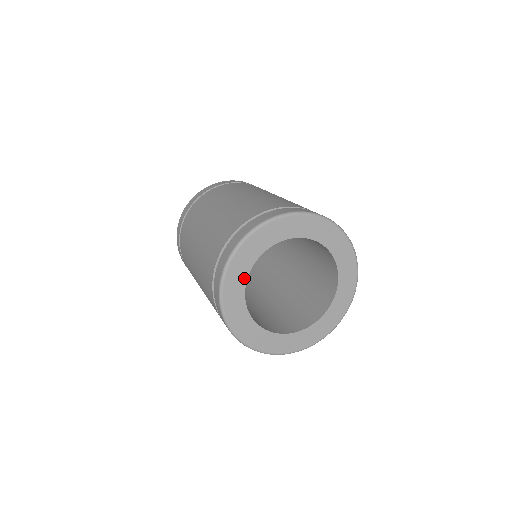
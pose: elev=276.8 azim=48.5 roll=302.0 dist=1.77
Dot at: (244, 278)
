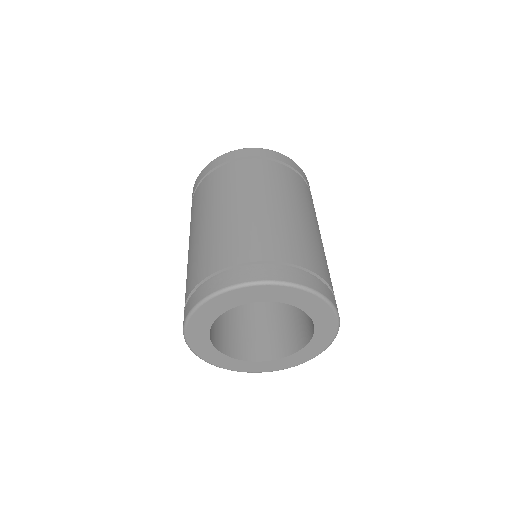
Dot at: (209, 345)
